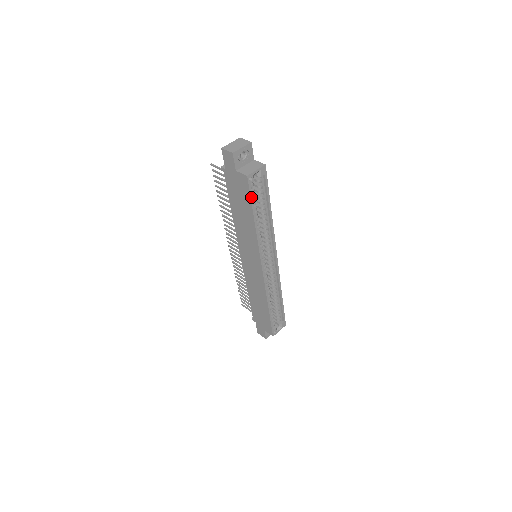
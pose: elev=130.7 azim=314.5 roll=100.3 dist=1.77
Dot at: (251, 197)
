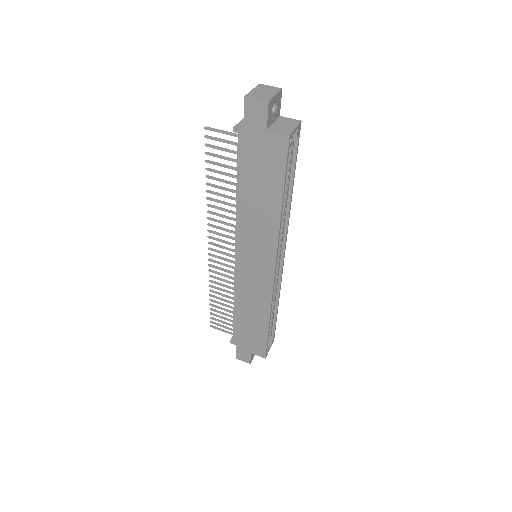
Dot at: (286, 168)
